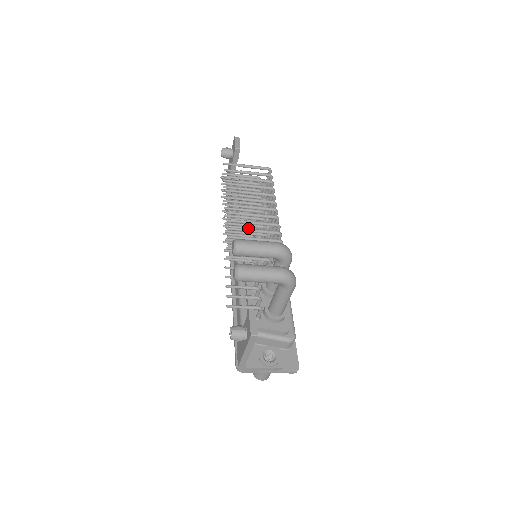
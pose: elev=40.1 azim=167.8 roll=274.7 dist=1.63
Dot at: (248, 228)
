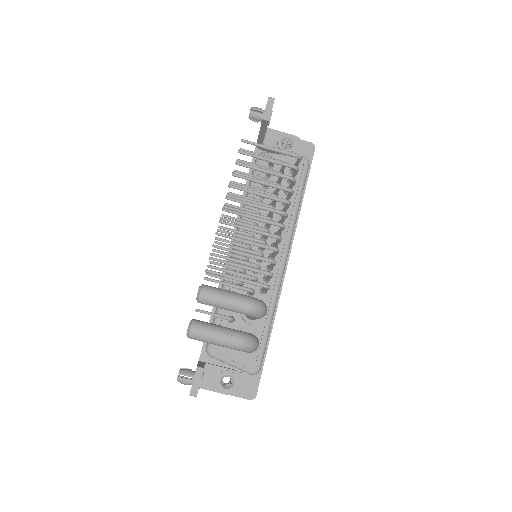
Dot at: (247, 235)
